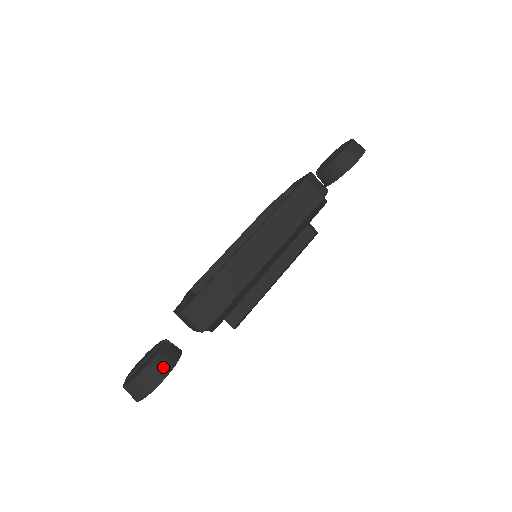
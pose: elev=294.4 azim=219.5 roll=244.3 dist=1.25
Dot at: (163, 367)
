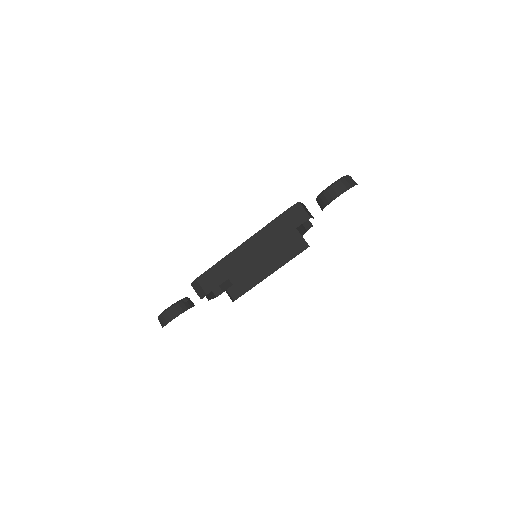
Dot at: (172, 314)
